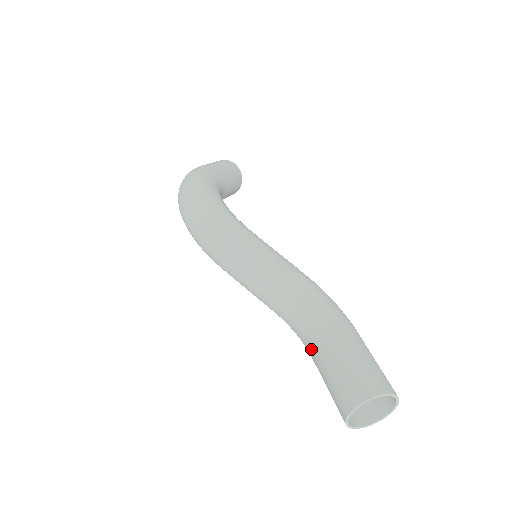
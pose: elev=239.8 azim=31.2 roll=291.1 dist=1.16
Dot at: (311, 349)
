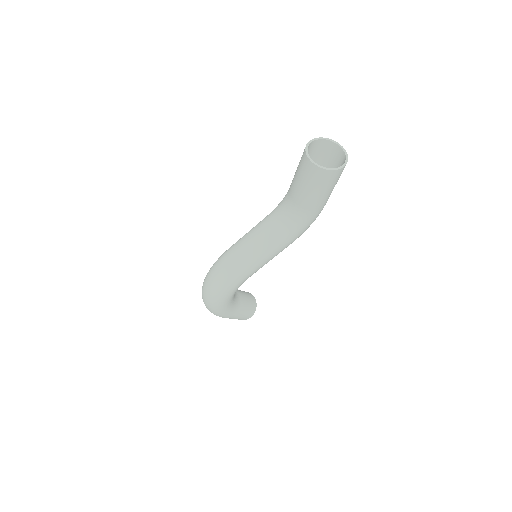
Dot at: (297, 206)
